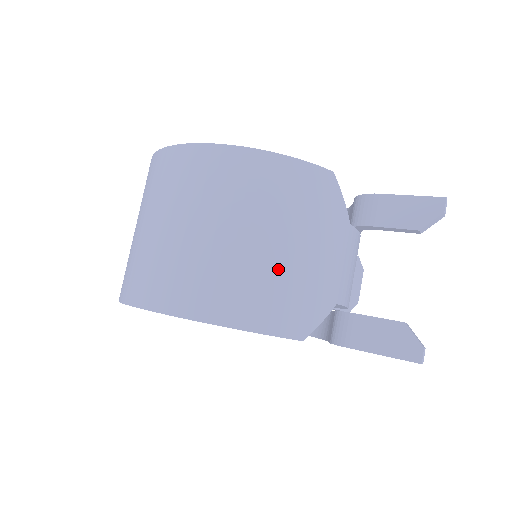
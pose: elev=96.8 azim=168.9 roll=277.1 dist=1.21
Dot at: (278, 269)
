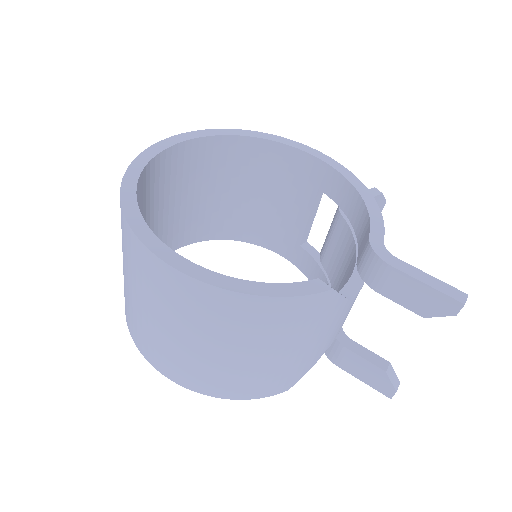
Dot at: (265, 368)
